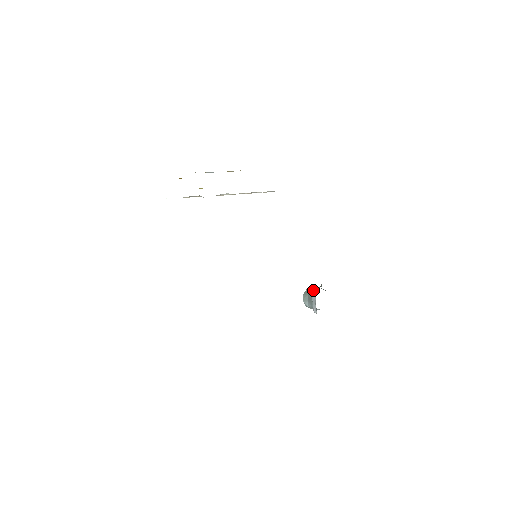
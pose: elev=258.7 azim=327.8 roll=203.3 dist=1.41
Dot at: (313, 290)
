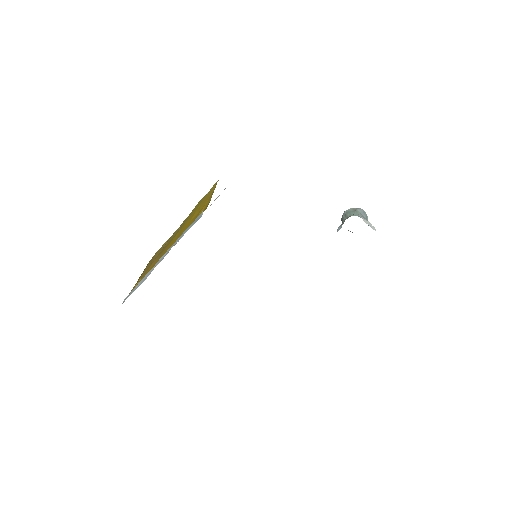
Dot at: occluded
